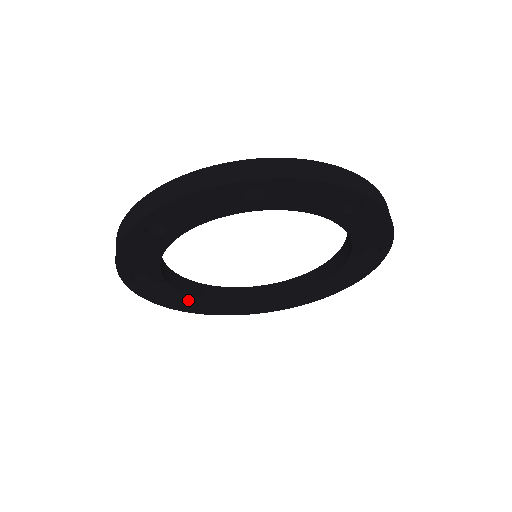
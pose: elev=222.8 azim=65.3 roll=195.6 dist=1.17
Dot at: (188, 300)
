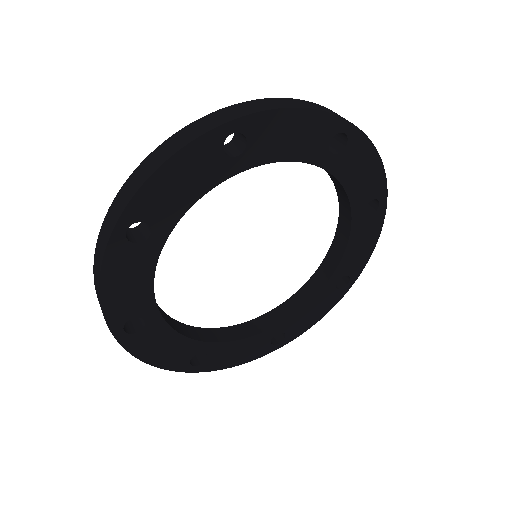
Dot at: (197, 350)
